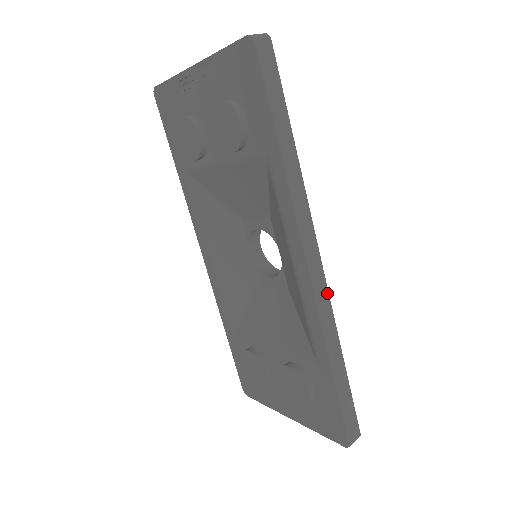
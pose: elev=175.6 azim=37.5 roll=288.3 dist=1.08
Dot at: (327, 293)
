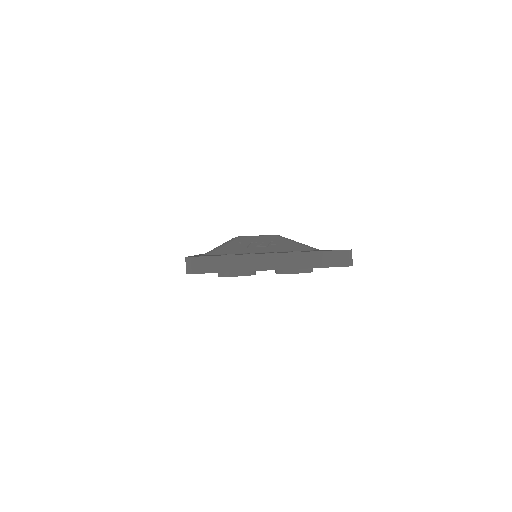
Dot at: occluded
